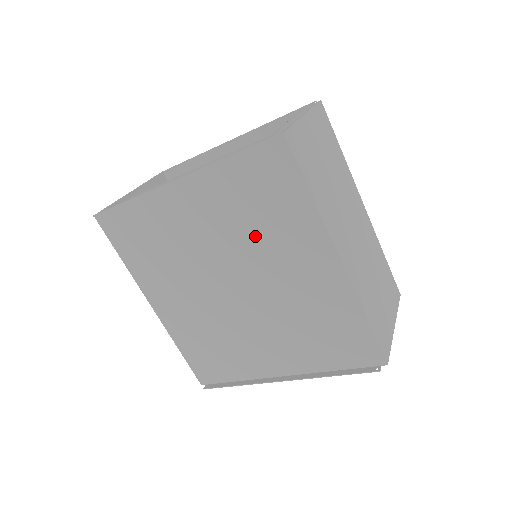
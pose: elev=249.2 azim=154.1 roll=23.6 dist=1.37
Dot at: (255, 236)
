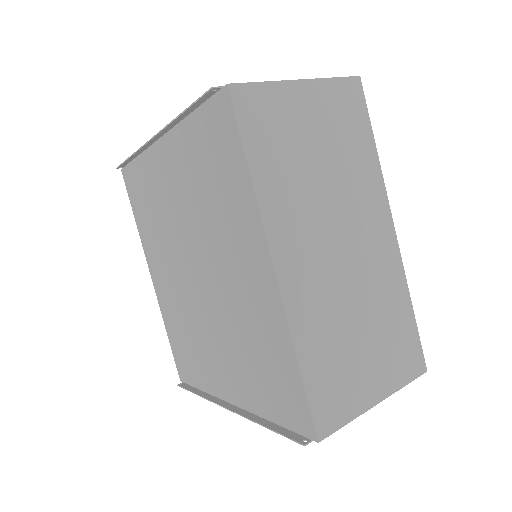
Dot at: (210, 217)
